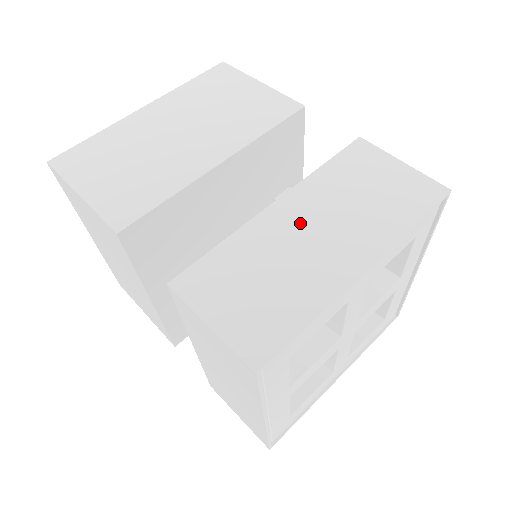
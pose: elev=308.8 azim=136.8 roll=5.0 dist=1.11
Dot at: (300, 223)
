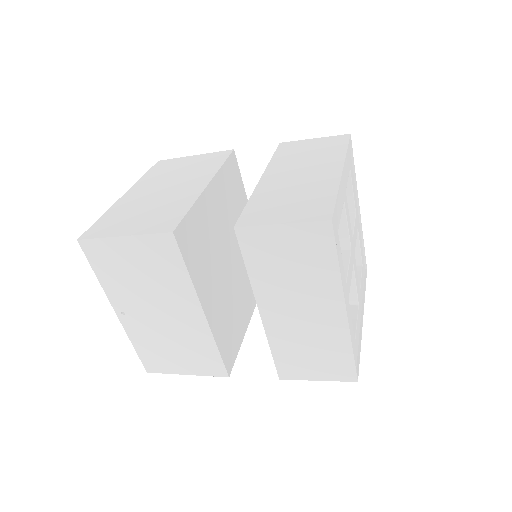
Dot at: (286, 176)
